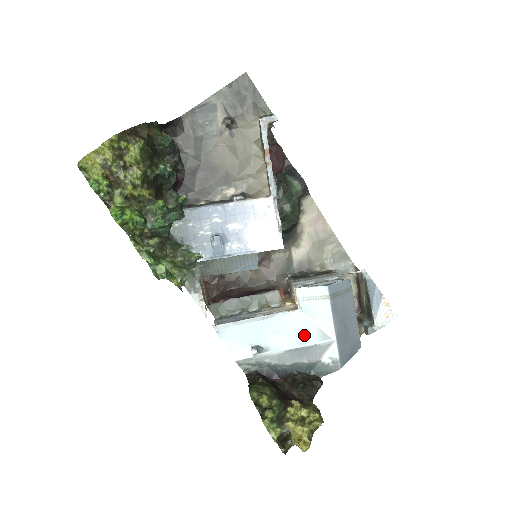
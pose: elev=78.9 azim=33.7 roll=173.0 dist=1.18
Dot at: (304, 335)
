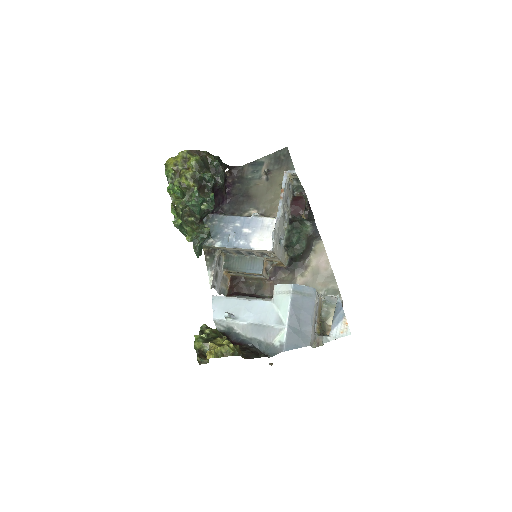
Dot at: (266, 317)
